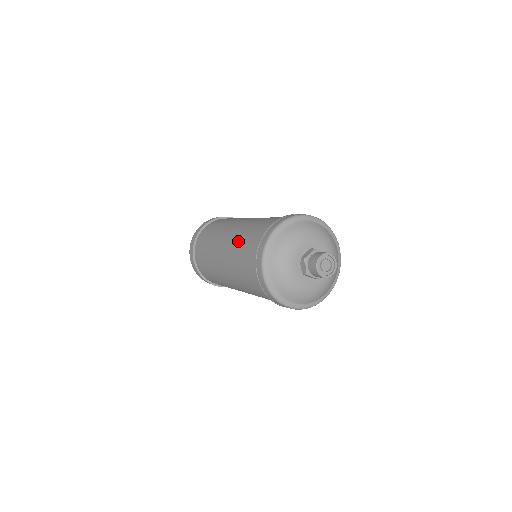
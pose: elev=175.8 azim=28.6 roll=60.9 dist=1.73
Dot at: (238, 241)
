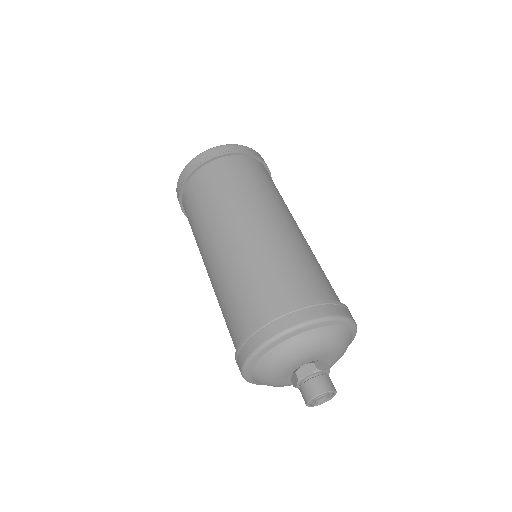
Dot at: (231, 278)
